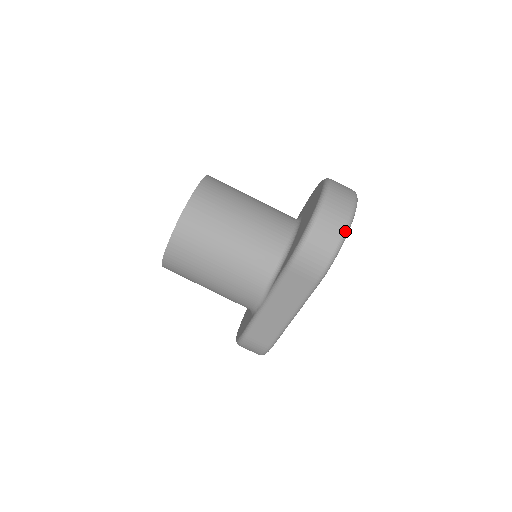
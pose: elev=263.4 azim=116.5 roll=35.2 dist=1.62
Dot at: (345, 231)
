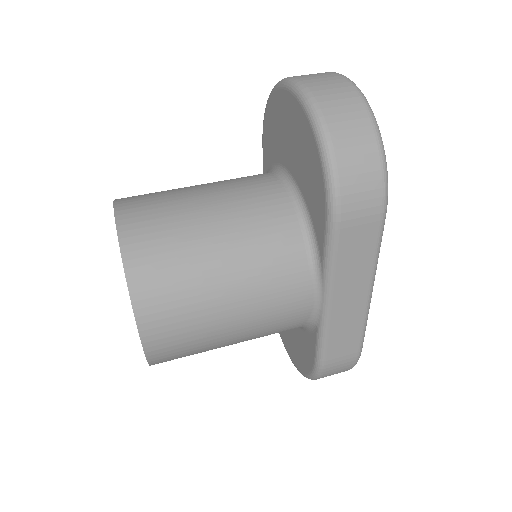
Dot at: (372, 118)
